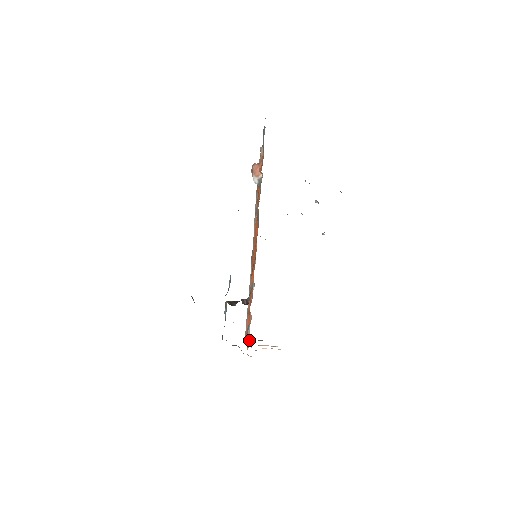
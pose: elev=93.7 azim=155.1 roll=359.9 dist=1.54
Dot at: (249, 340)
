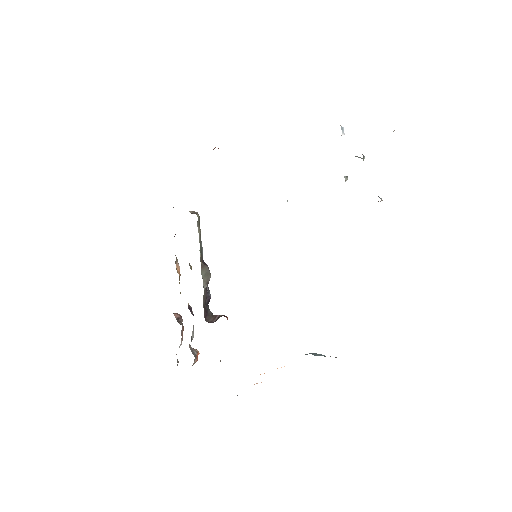
Dot at: (305, 354)
